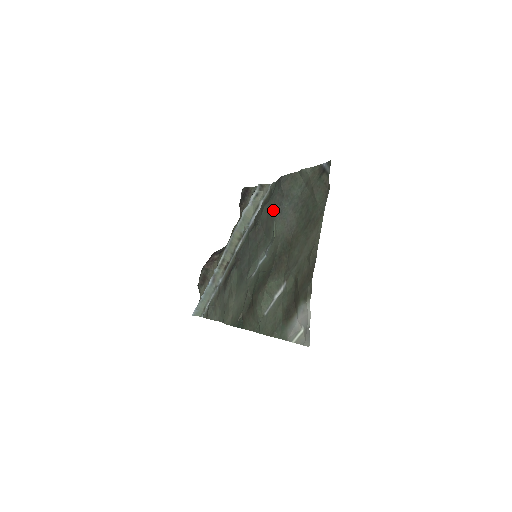
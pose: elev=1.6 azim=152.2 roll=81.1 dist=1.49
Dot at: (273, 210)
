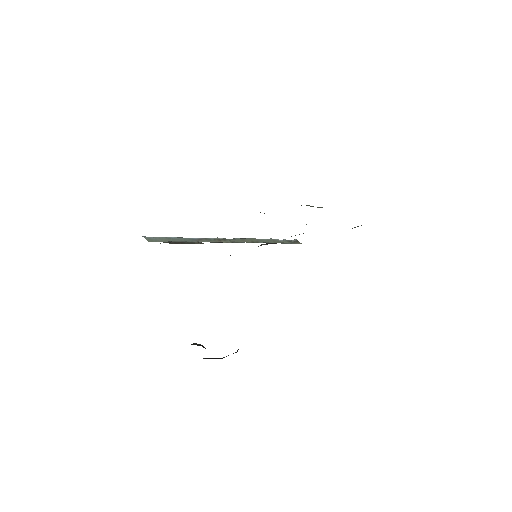
Dot at: occluded
